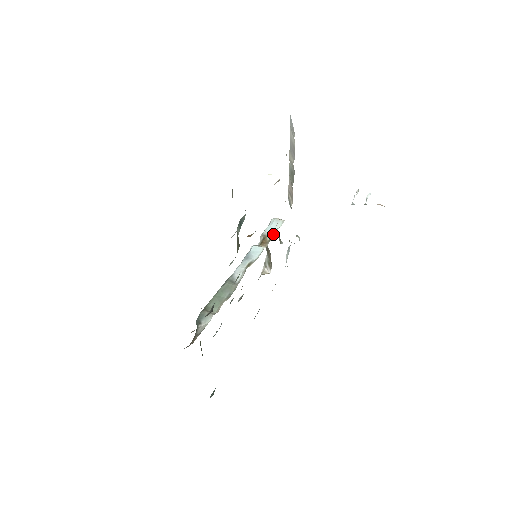
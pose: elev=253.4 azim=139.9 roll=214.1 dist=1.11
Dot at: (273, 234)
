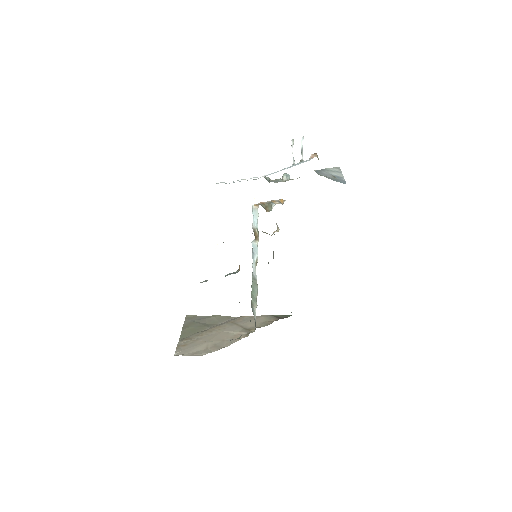
Dot at: (257, 227)
